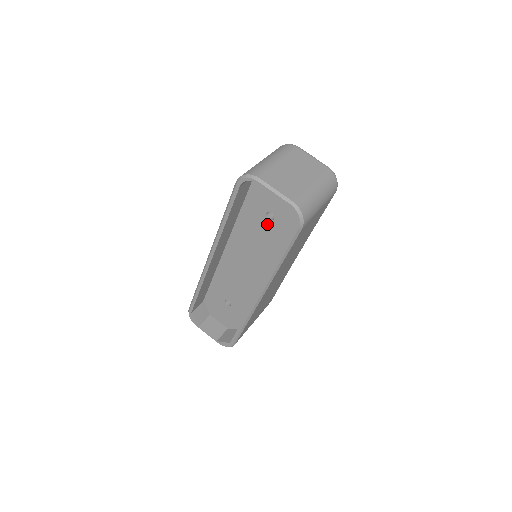
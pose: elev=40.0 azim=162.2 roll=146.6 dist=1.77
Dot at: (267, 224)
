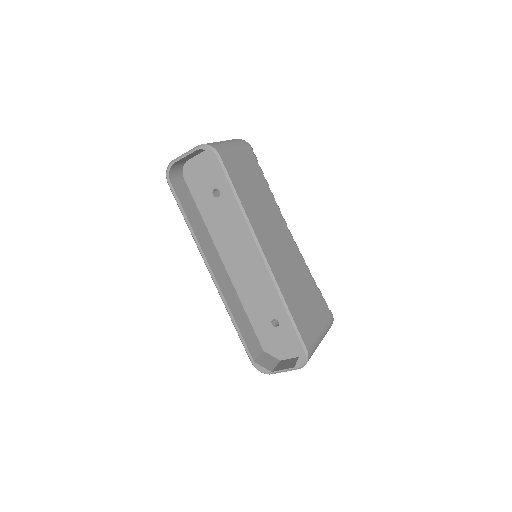
Dot at: (221, 202)
